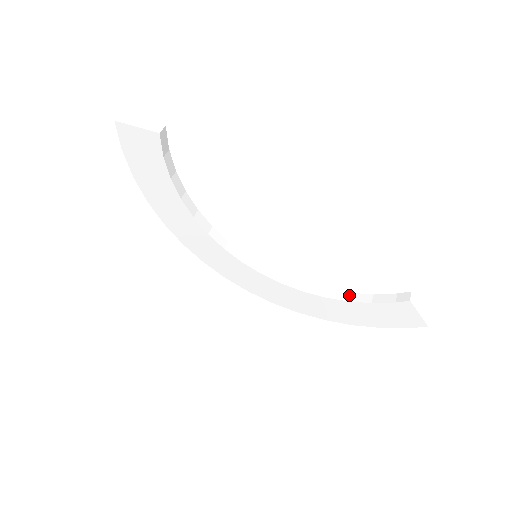
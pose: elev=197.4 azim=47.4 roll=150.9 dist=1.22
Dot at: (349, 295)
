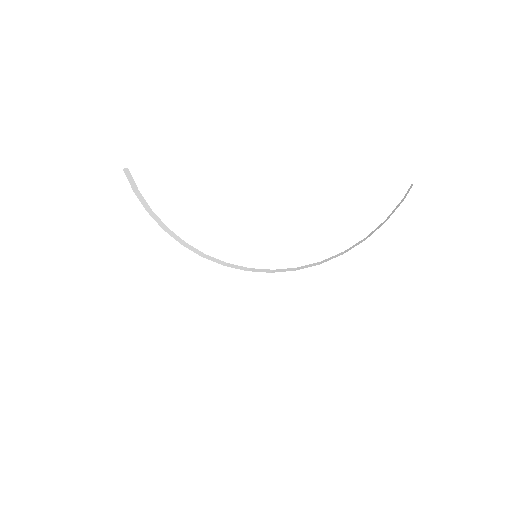
Dot at: (365, 238)
